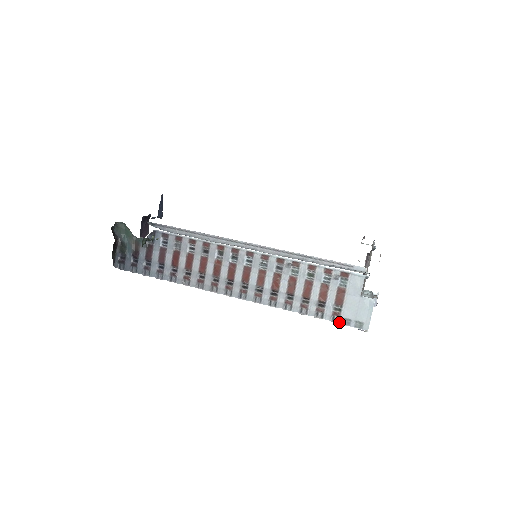
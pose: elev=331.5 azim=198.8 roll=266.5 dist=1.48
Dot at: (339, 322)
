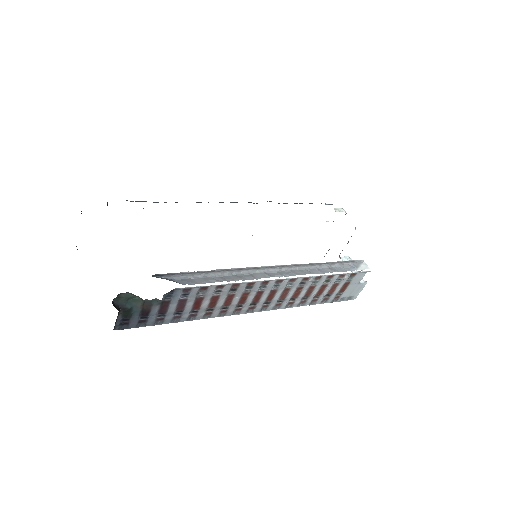
Dot at: (337, 301)
